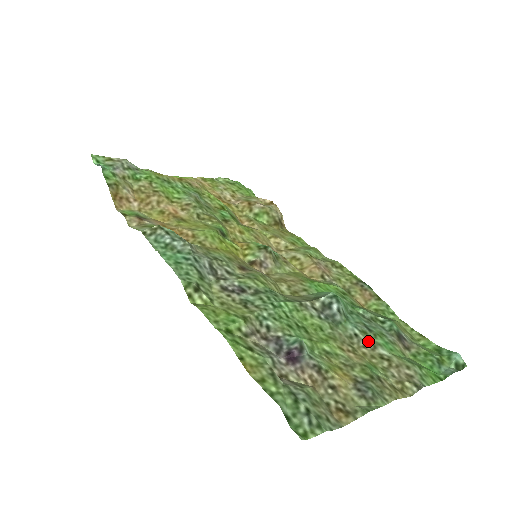
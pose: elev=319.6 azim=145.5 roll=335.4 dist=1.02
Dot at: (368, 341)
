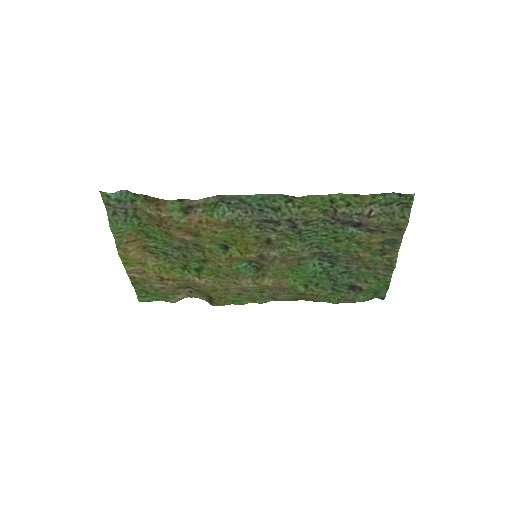
Dot at: (354, 267)
